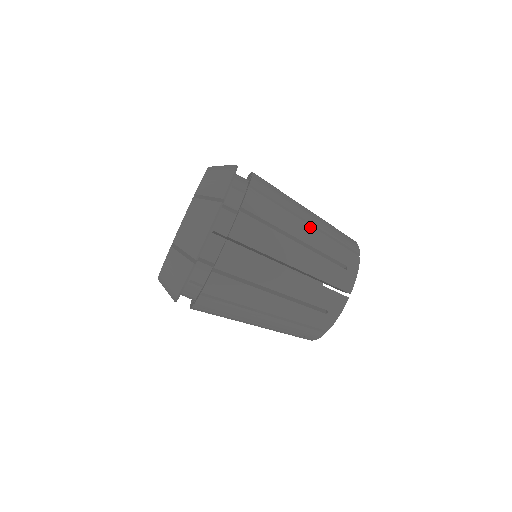
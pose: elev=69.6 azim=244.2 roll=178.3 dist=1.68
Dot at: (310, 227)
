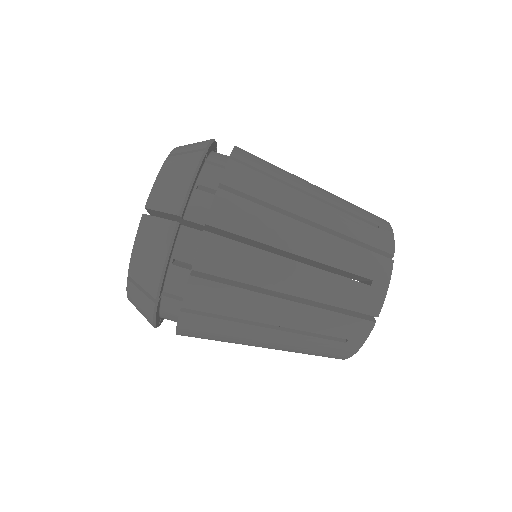
Dot at: (319, 188)
